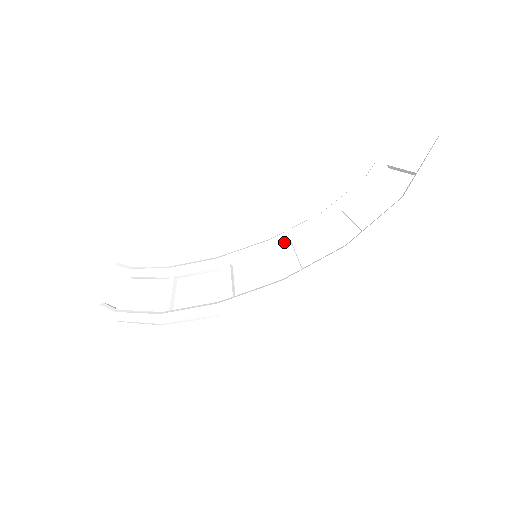
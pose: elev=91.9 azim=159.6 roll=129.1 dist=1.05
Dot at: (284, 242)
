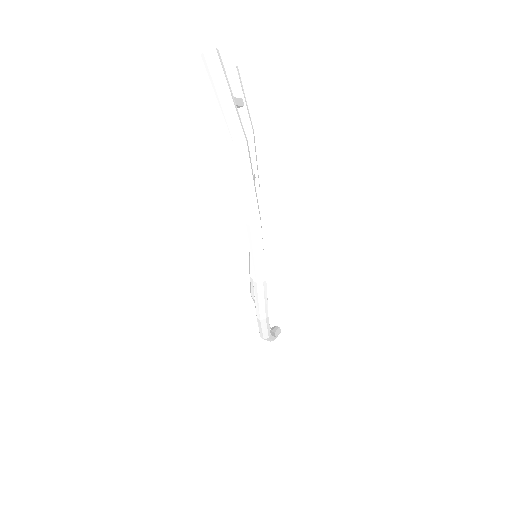
Dot at: occluded
